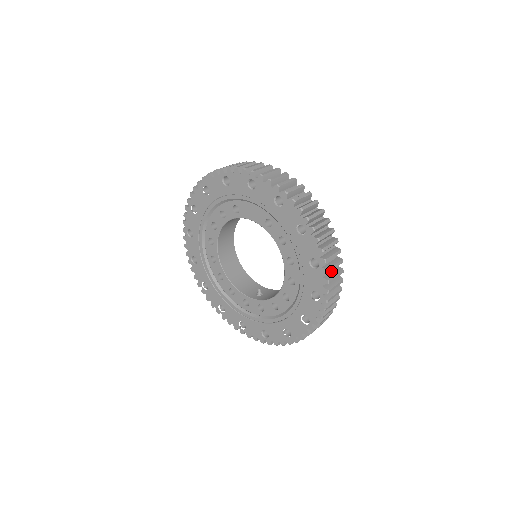
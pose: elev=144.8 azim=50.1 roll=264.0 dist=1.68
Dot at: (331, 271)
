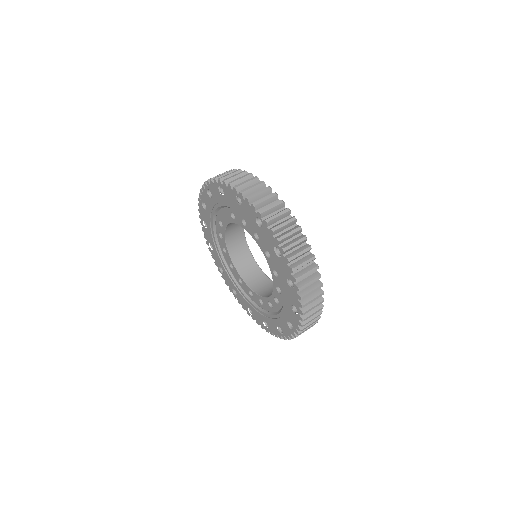
Dot at: (280, 222)
